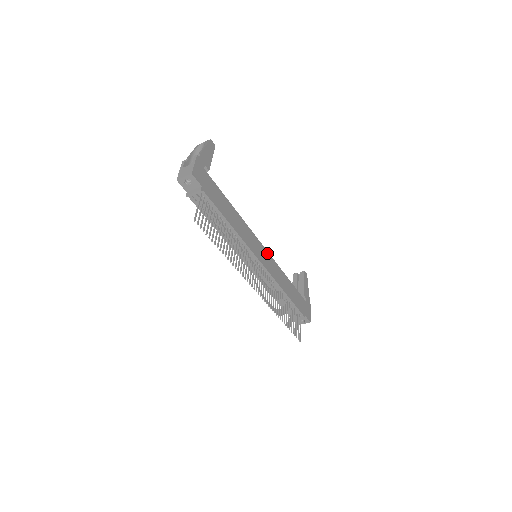
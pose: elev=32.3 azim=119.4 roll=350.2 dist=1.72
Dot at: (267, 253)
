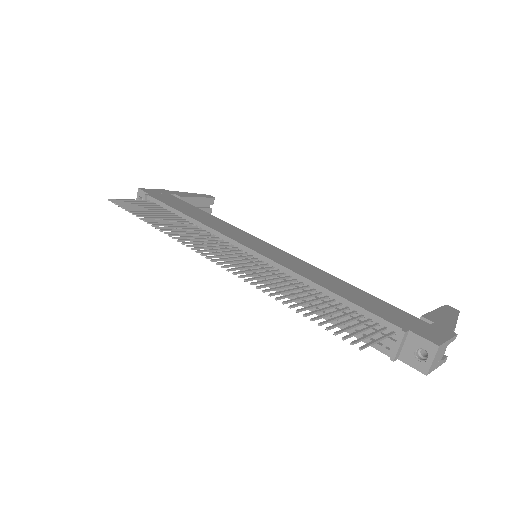
Dot at: (280, 251)
